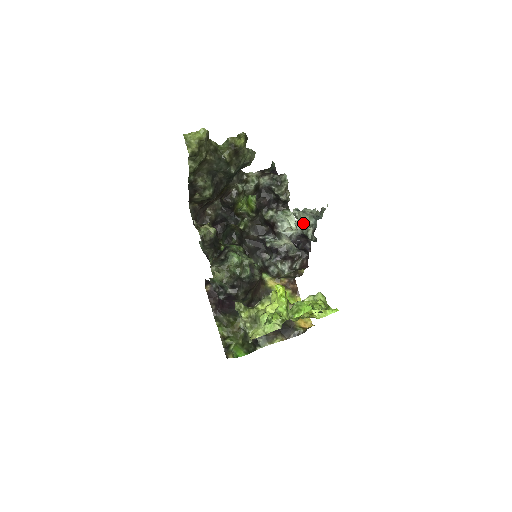
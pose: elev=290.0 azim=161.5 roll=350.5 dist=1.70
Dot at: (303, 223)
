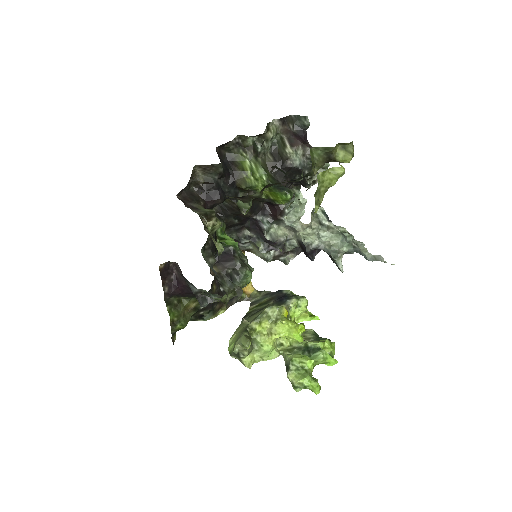
Dot at: (333, 242)
